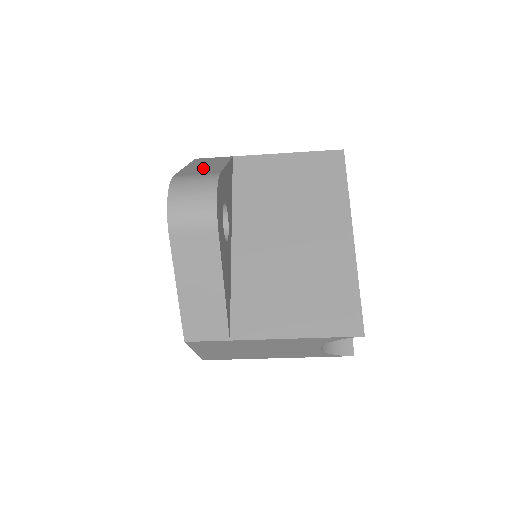
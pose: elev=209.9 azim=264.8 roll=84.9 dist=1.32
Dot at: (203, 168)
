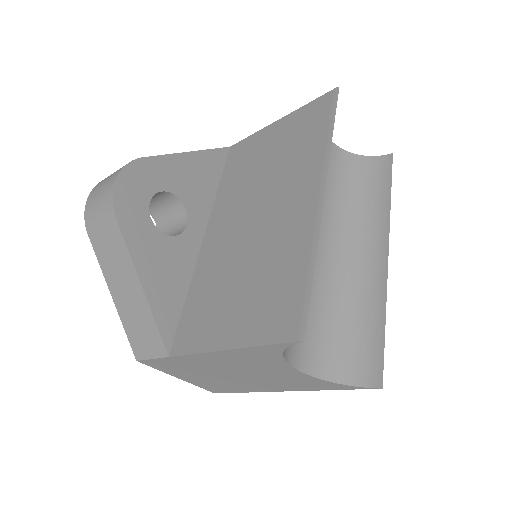
Dot at: occluded
